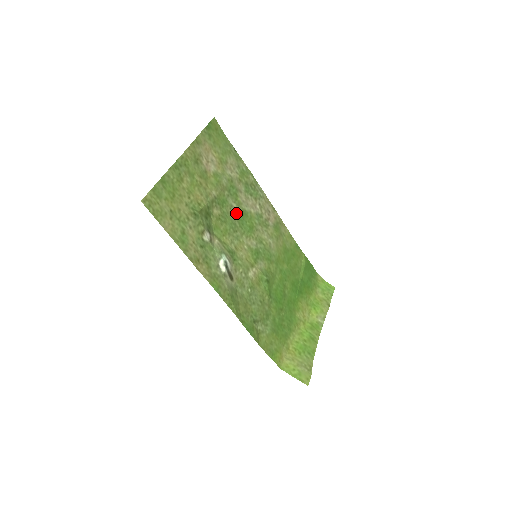
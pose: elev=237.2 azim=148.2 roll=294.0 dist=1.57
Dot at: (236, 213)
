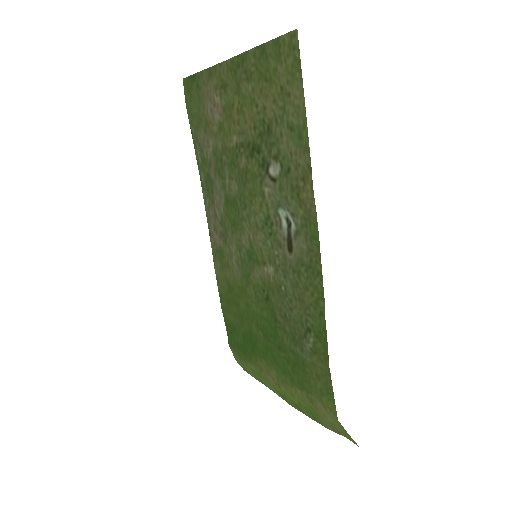
Dot at: (231, 190)
